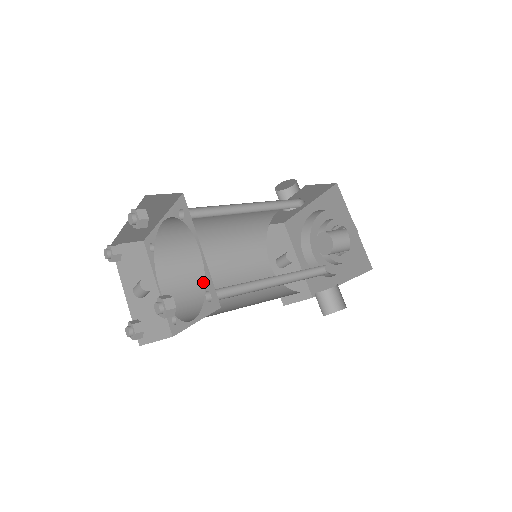
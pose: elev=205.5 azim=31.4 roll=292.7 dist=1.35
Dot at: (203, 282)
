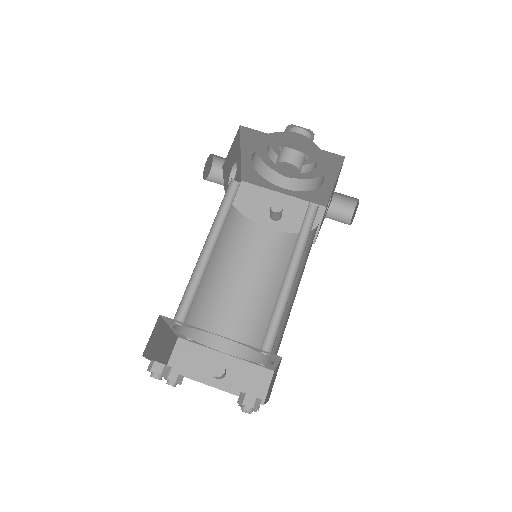
Dot at: (246, 309)
